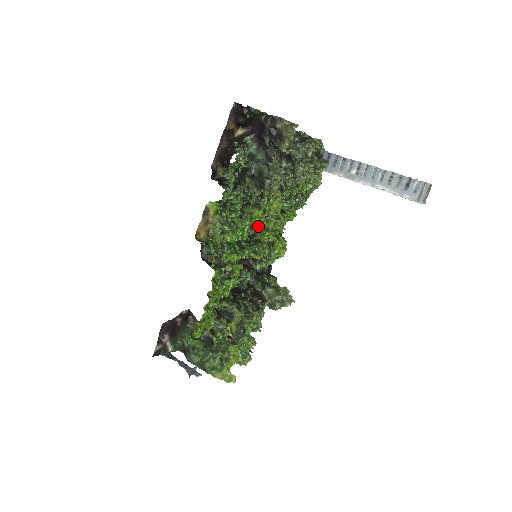
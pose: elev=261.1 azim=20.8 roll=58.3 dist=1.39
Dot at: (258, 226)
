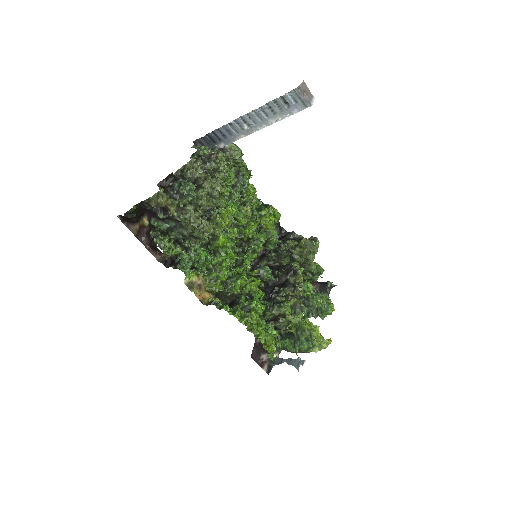
Dot at: (234, 238)
